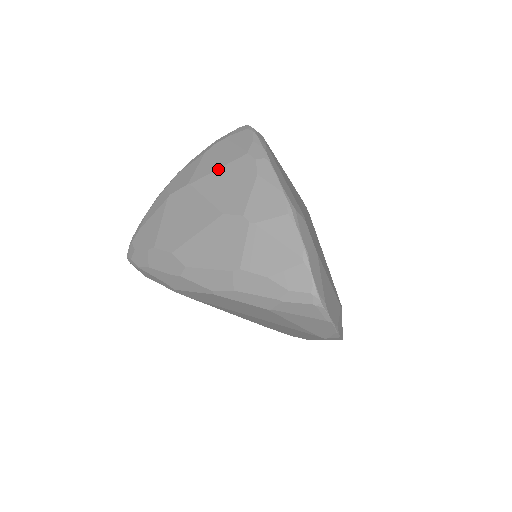
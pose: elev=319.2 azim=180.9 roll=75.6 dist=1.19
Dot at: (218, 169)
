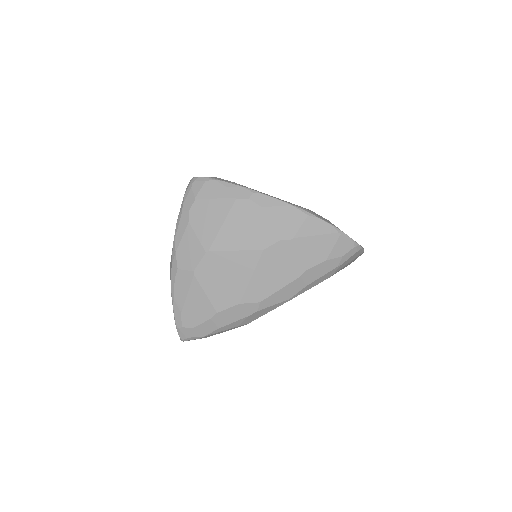
Dot at: (222, 225)
